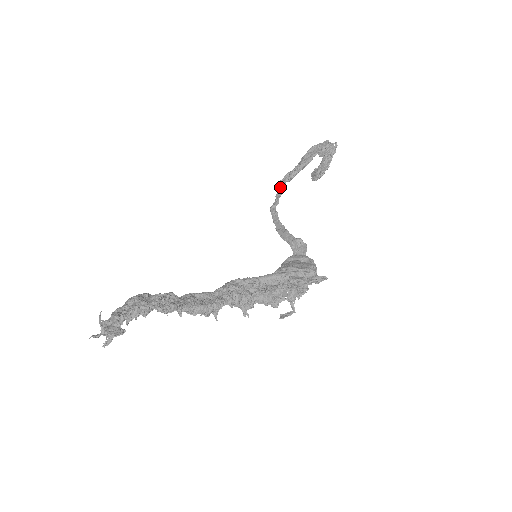
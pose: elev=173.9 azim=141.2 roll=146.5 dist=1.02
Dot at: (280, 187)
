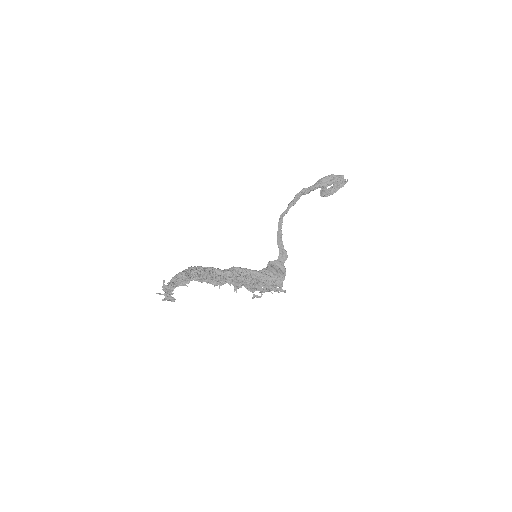
Dot at: (295, 199)
